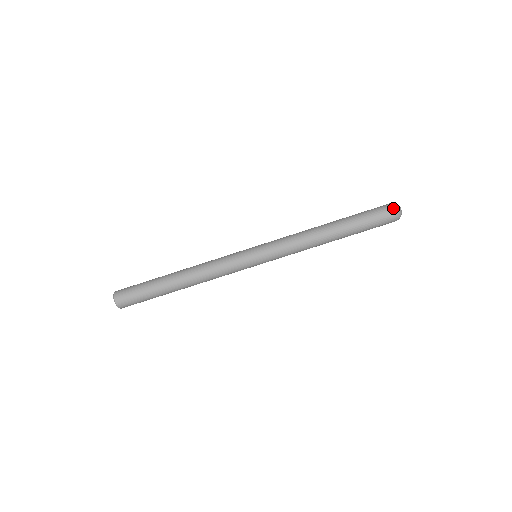
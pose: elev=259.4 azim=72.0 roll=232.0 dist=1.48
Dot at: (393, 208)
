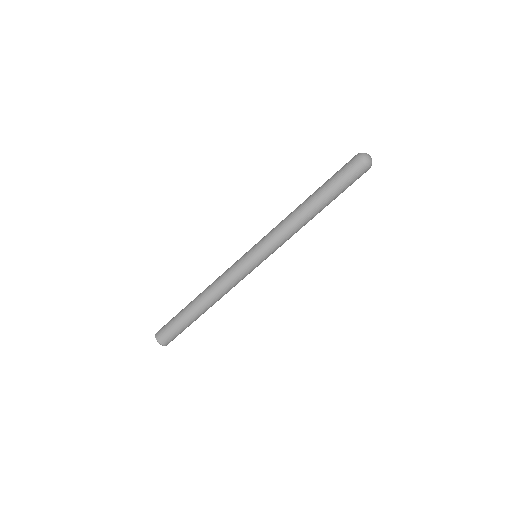
Dot at: (365, 165)
